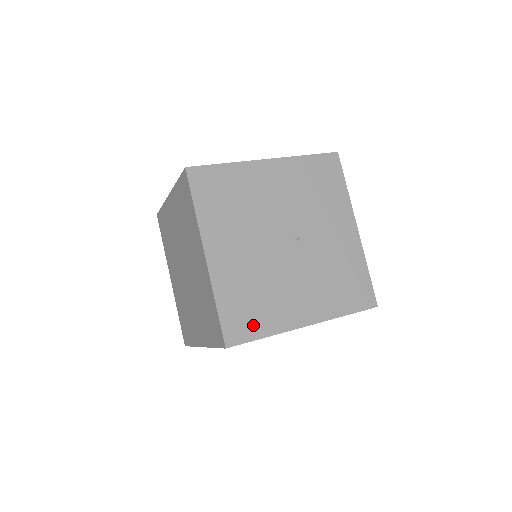
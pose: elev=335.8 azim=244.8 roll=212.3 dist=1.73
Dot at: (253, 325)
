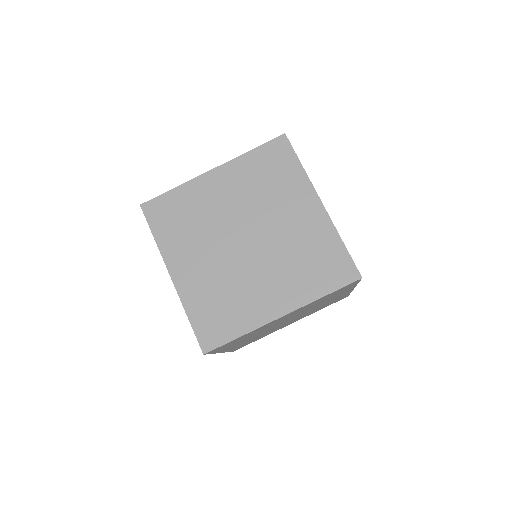
Dot at: occluded
